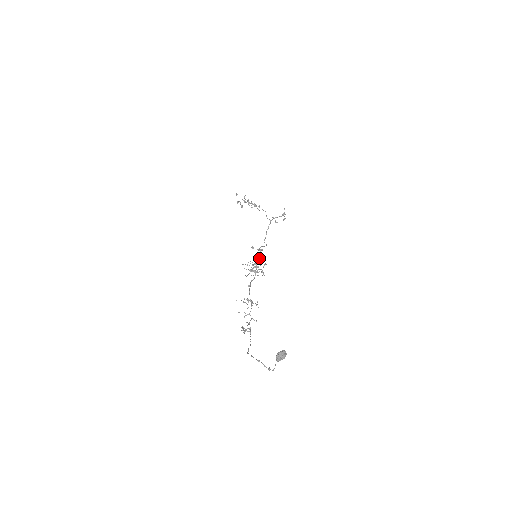
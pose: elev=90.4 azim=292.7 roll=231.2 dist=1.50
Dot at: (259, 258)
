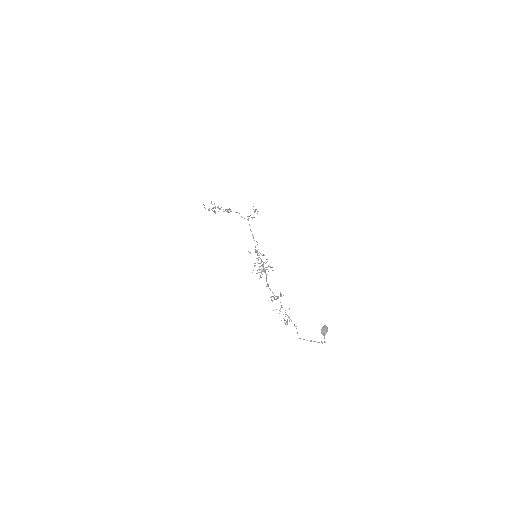
Dot at: (260, 258)
